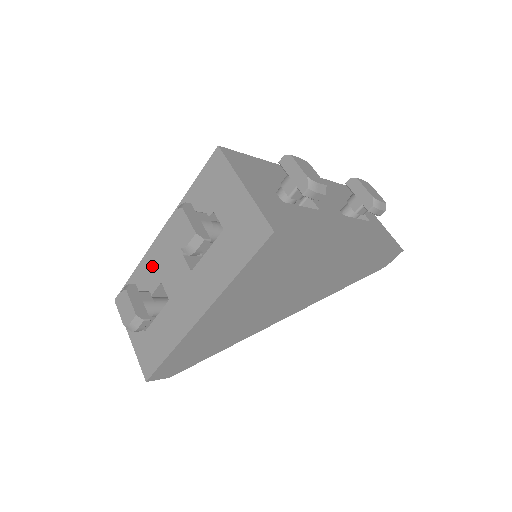
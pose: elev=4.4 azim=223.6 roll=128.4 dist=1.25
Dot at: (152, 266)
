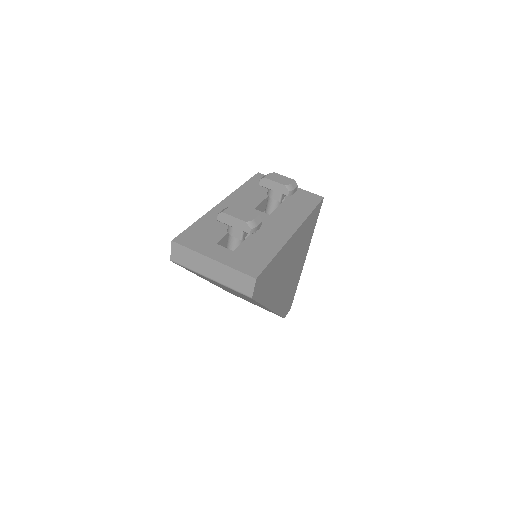
Dot at: occluded
